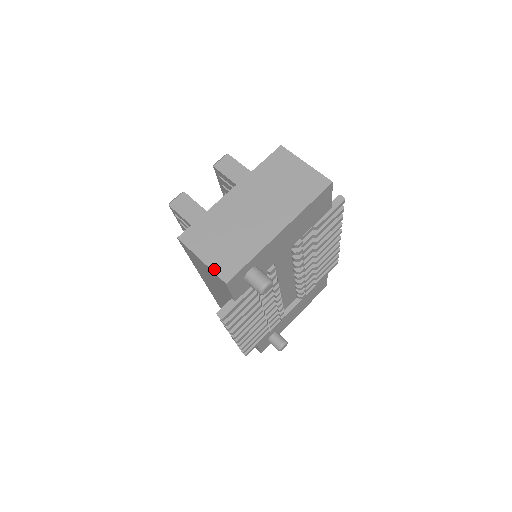
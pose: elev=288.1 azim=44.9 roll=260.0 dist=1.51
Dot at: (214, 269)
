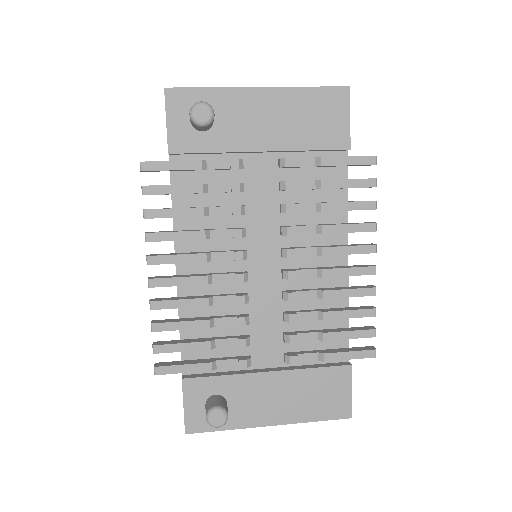
Dot at: occluded
